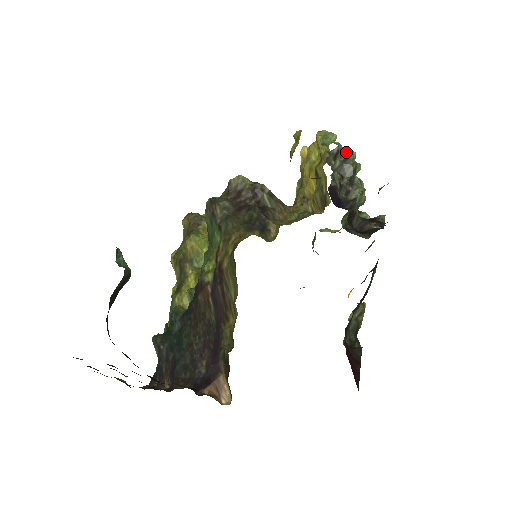
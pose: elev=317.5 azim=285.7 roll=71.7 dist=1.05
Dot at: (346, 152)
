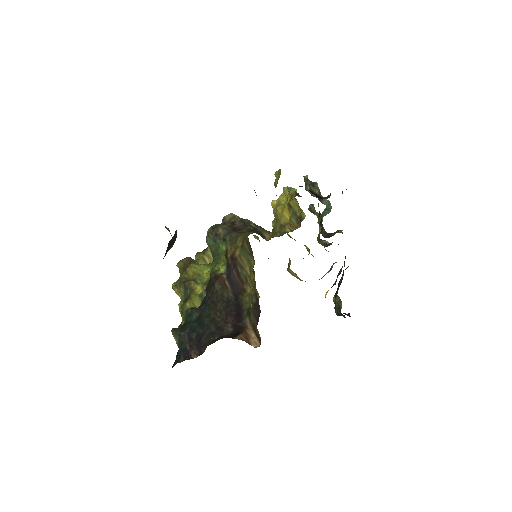
Dot at: (312, 183)
